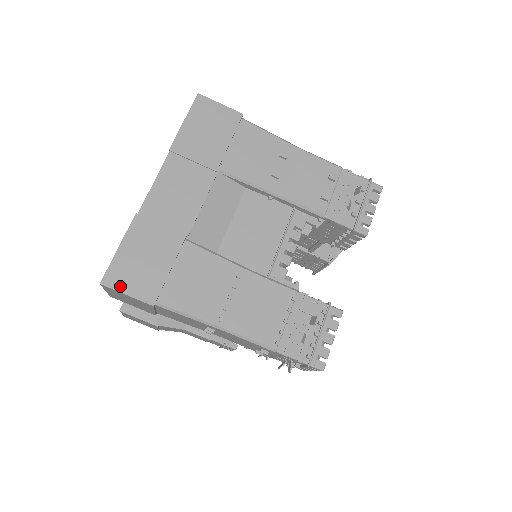
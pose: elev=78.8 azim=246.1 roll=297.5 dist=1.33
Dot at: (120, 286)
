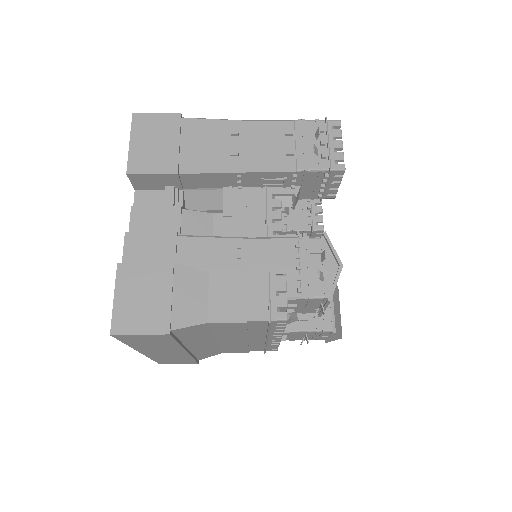
Dot at: (149, 116)
